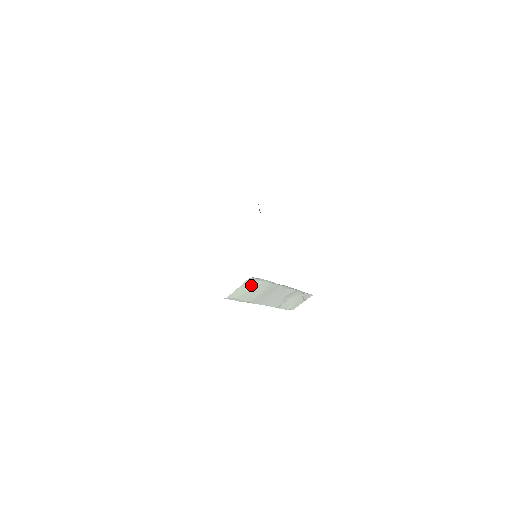
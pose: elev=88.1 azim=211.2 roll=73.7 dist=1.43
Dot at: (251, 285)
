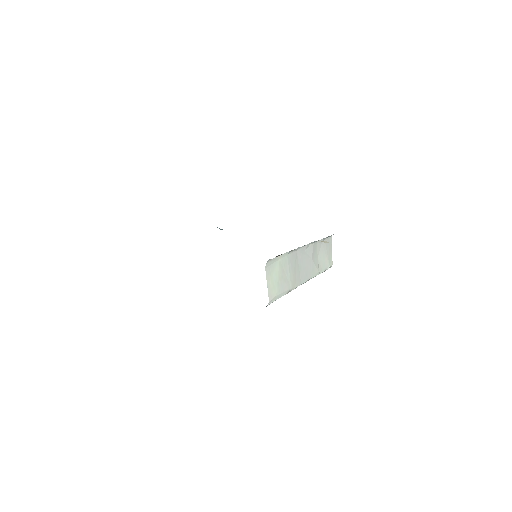
Dot at: (274, 272)
